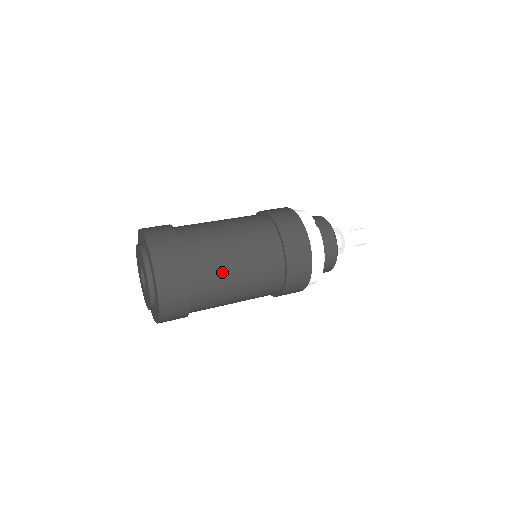
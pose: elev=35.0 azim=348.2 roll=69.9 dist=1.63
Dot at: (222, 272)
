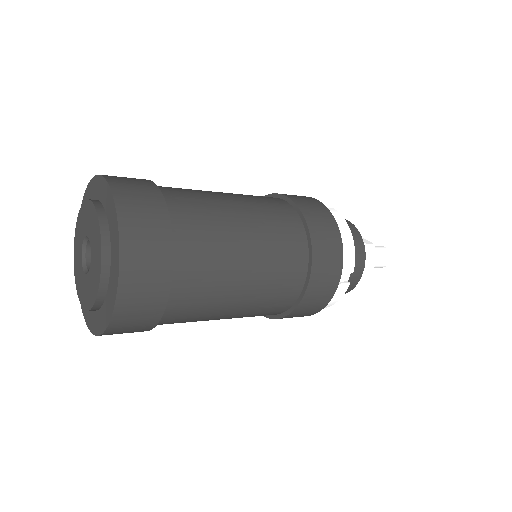
Dot at: (221, 225)
